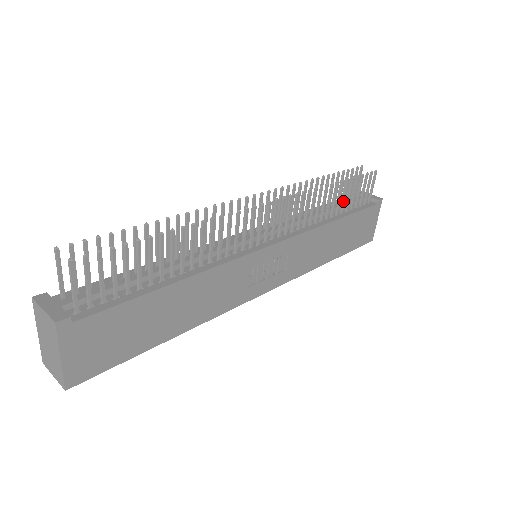
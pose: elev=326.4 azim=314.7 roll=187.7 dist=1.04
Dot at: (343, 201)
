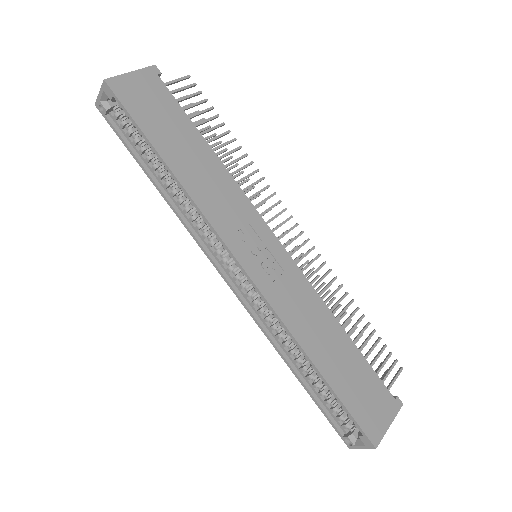
Dot at: (356, 337)
